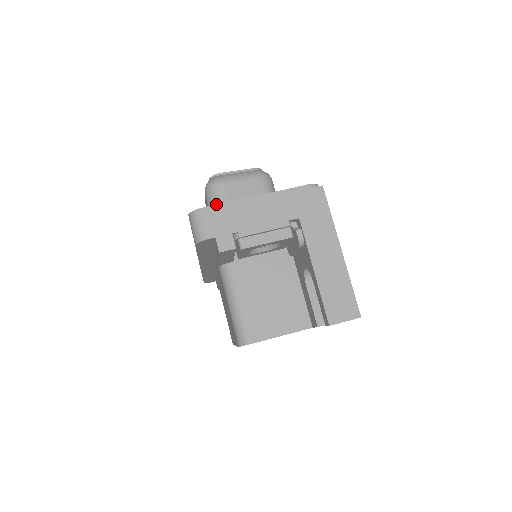
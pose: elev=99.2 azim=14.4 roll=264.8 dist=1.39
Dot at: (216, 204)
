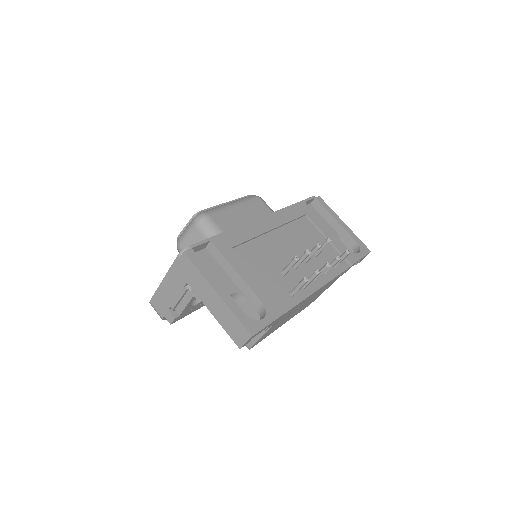
Dot at: (153, 296)
